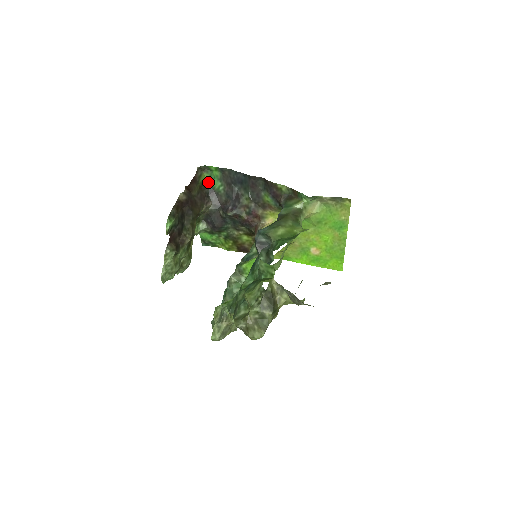
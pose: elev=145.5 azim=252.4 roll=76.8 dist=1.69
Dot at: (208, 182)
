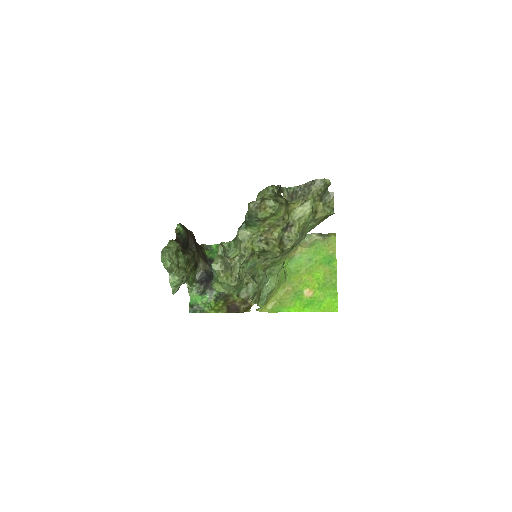
Dot at: (208, 256)
